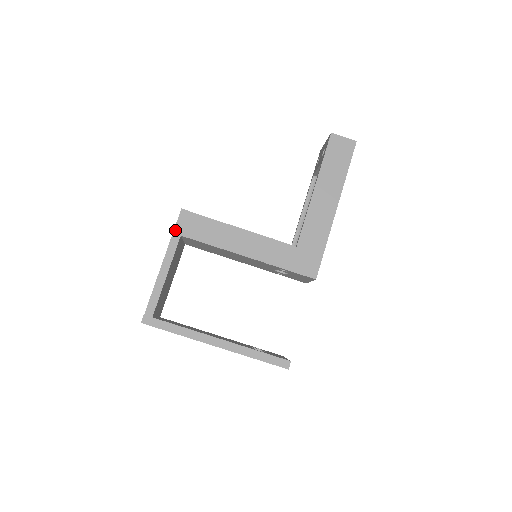
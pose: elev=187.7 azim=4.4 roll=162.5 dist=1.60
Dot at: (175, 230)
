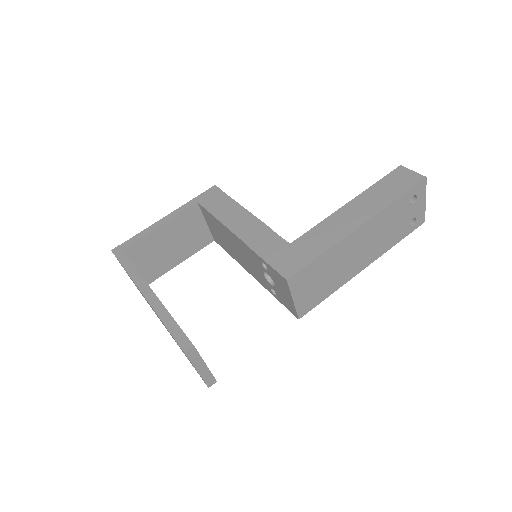
Dot at: (197, 197)
